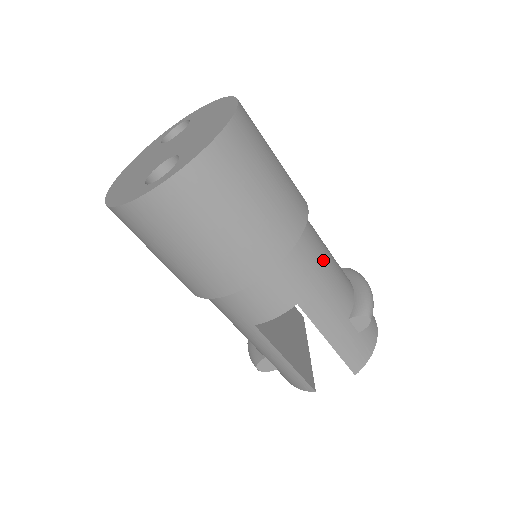
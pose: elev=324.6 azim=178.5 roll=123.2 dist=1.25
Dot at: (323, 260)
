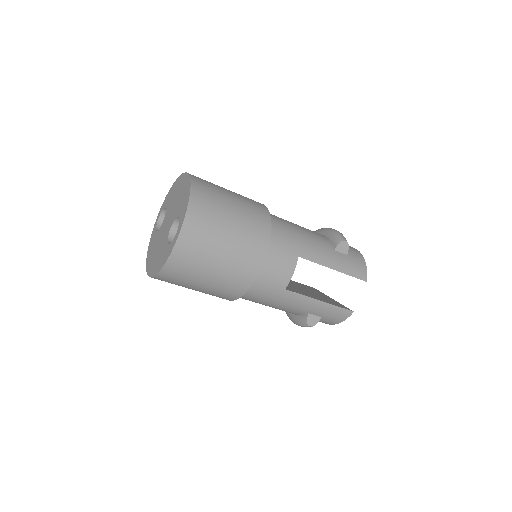
Dot at: (294, 226)
